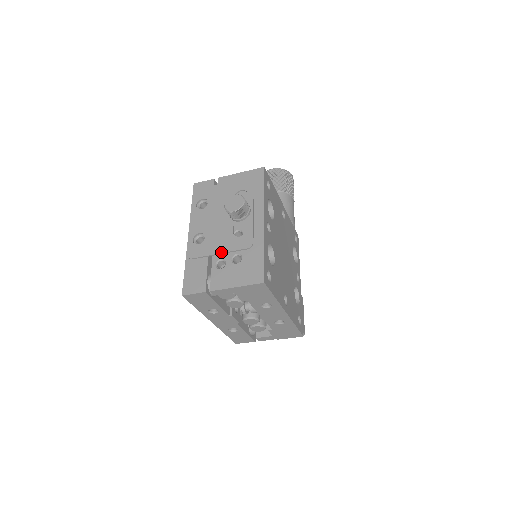
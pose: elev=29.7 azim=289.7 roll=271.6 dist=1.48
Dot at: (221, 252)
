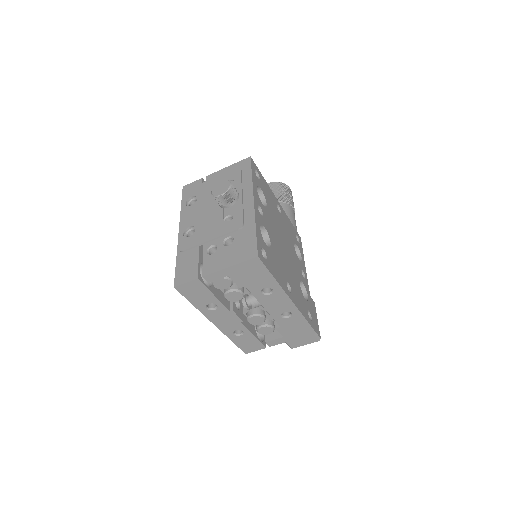
Dot at: (212, 238)
